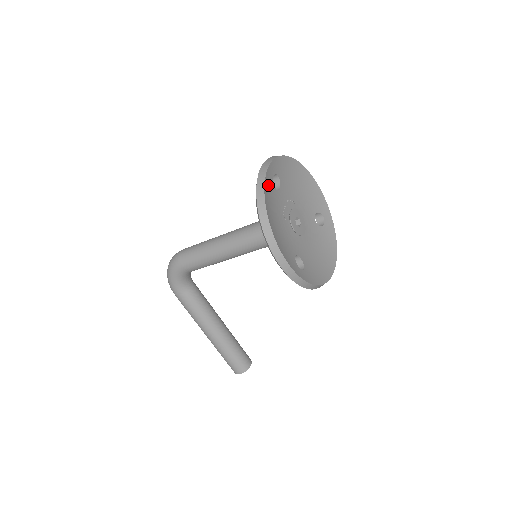
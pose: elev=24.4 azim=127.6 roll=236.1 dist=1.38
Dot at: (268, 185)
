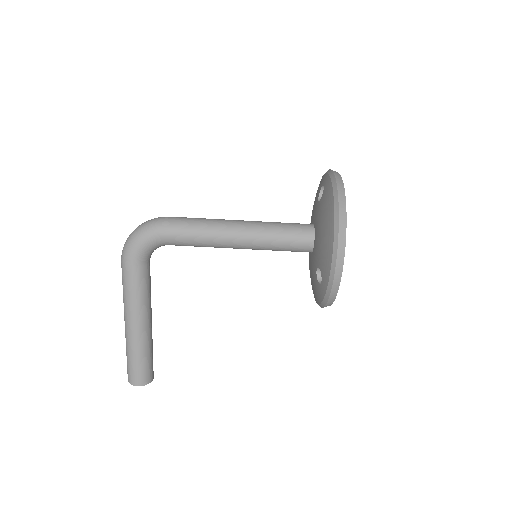
Dot at: occluded
